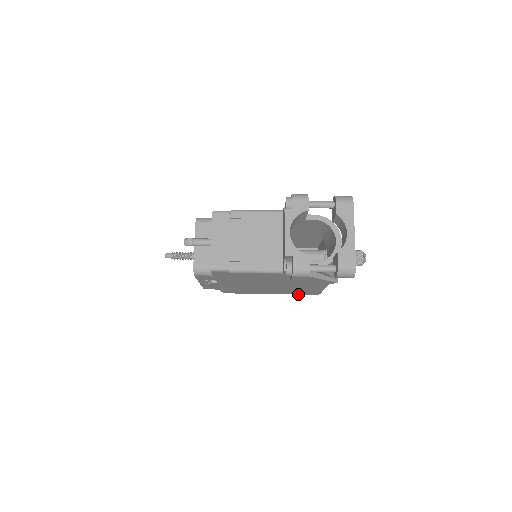
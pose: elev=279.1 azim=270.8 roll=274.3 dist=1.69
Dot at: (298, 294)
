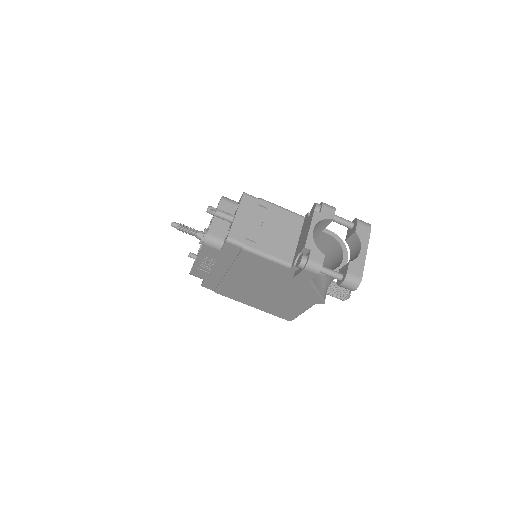
Dot at: (272, 314)
